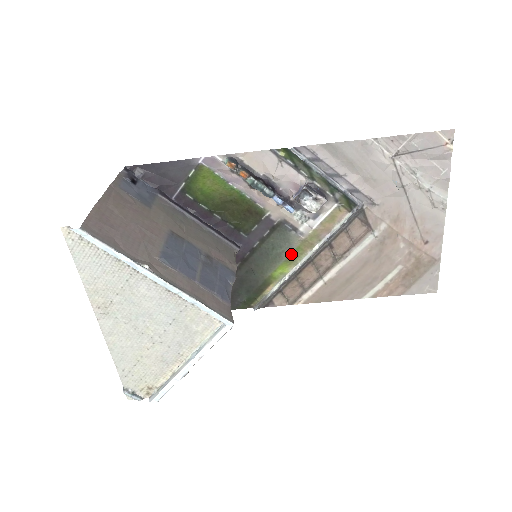
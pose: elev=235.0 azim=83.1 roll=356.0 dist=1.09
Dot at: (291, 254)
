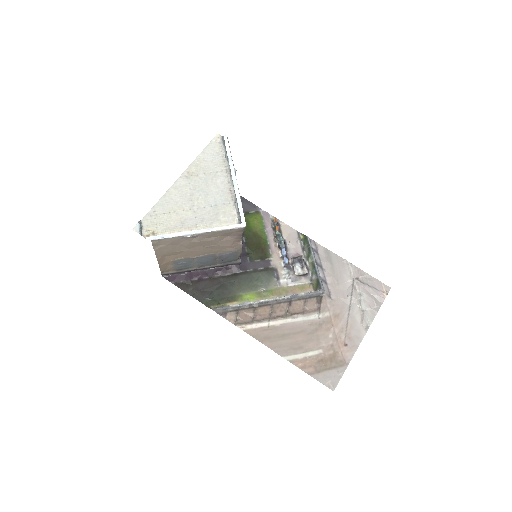
Dot at: (264, 291)
